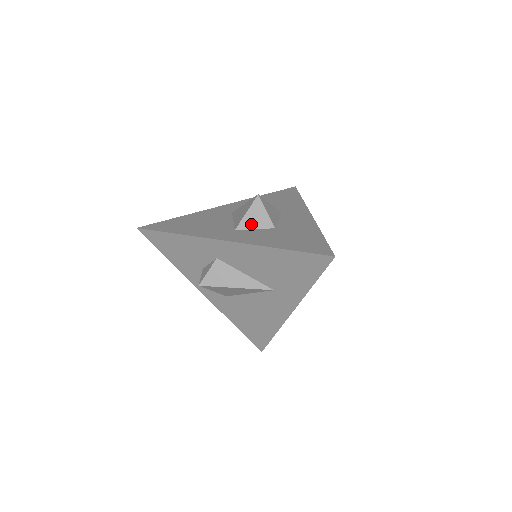
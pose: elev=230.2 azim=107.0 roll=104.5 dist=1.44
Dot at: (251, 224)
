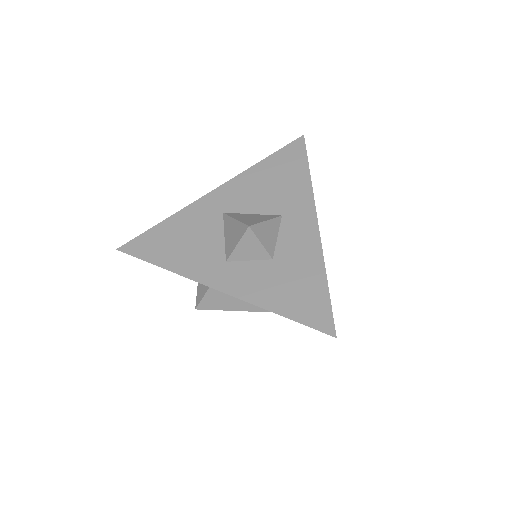
Dot at: (244, 256)
